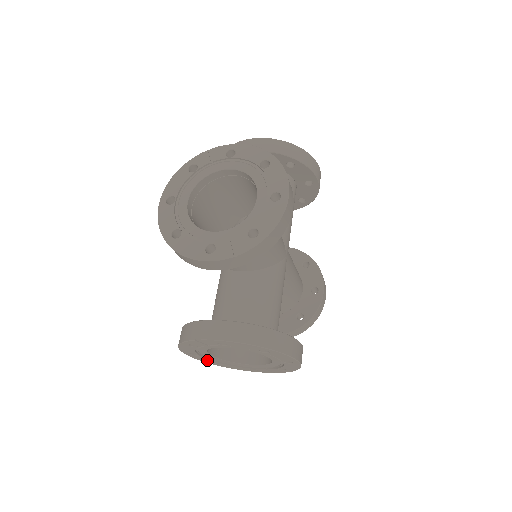
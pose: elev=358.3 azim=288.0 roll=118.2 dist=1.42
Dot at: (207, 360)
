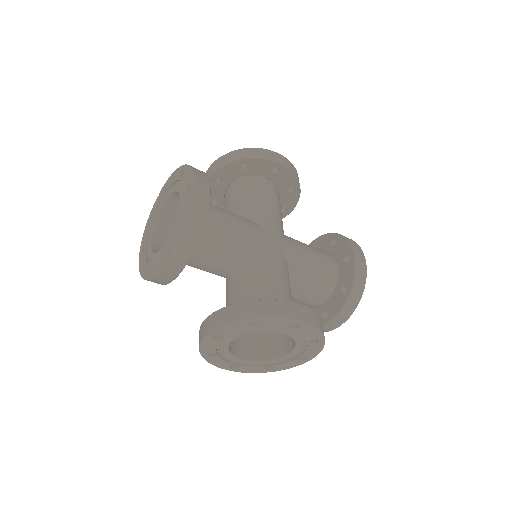
Dot at: (256, 369)
